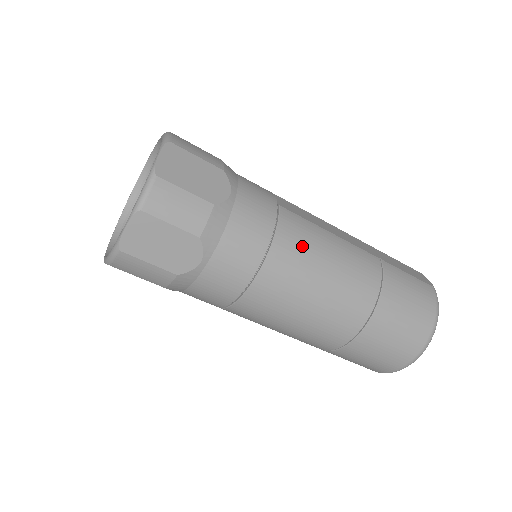
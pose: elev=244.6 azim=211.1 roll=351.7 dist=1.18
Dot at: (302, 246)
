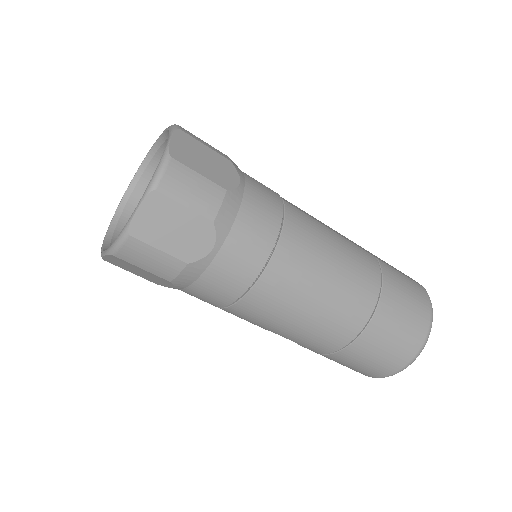
Dot at: (309, 238)
